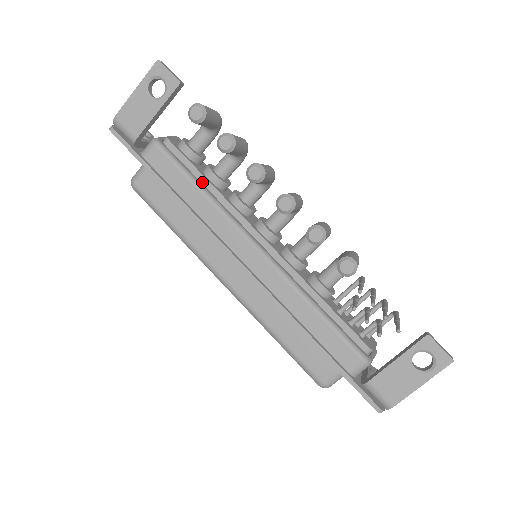
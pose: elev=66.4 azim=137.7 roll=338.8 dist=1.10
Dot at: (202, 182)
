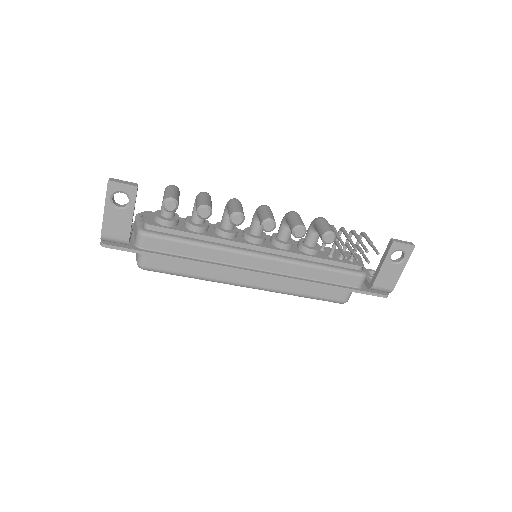
Dot at: (193, 237)
